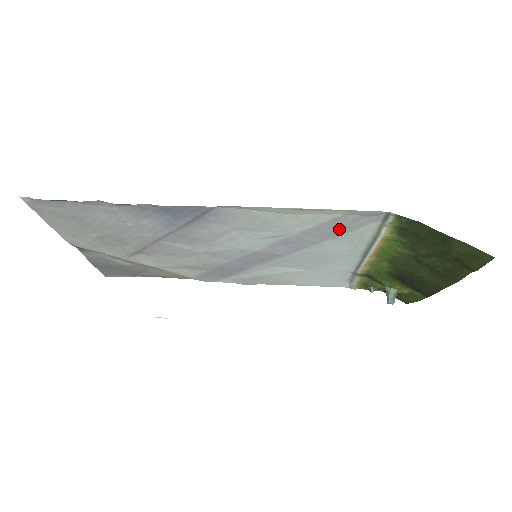
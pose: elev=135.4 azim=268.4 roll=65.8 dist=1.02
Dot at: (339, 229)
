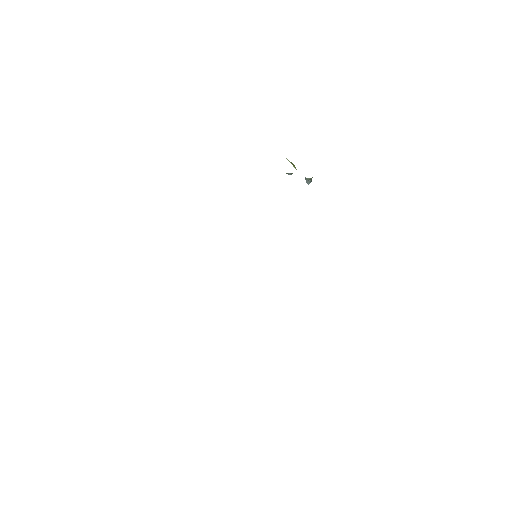
Dot at: occluded
